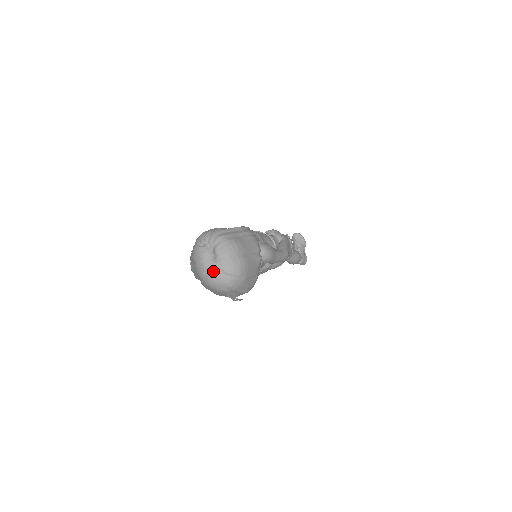
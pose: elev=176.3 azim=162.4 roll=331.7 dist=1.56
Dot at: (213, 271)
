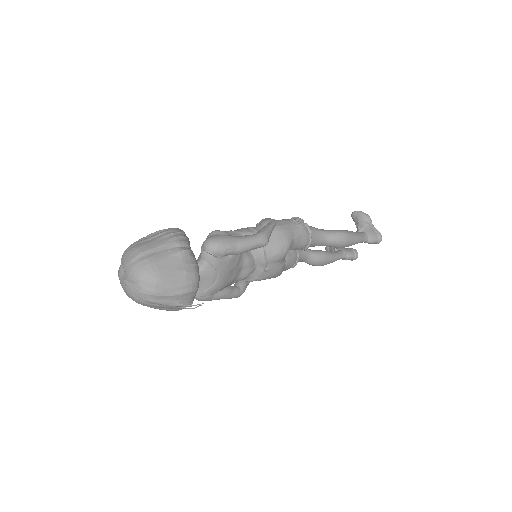
Dot at: (126, 286)
